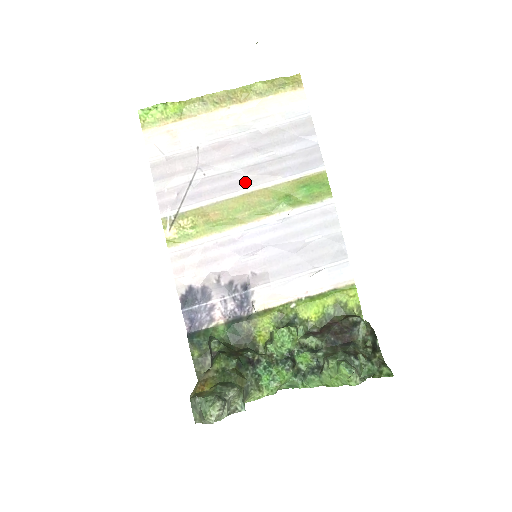
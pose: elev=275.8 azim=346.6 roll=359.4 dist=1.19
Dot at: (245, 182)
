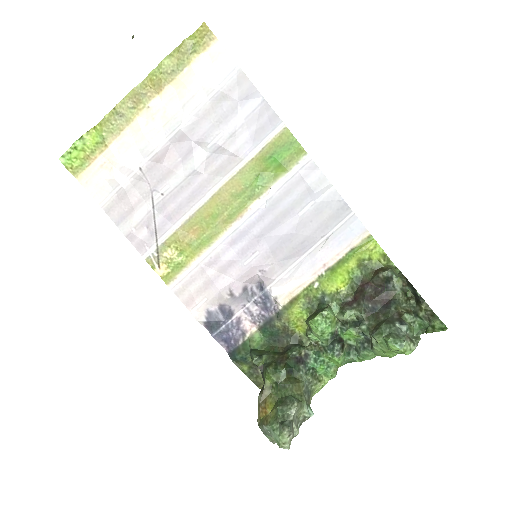
Dot at: (207, 182)
